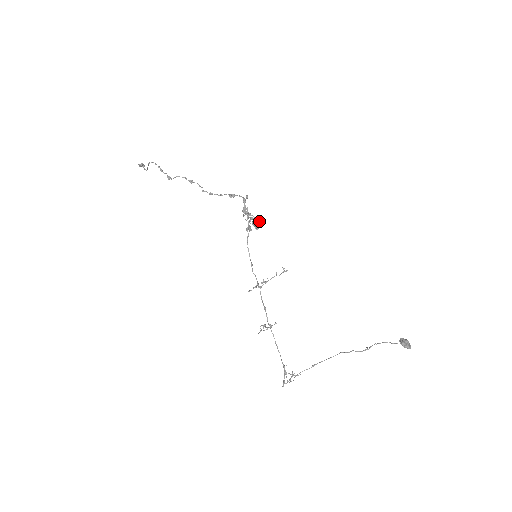
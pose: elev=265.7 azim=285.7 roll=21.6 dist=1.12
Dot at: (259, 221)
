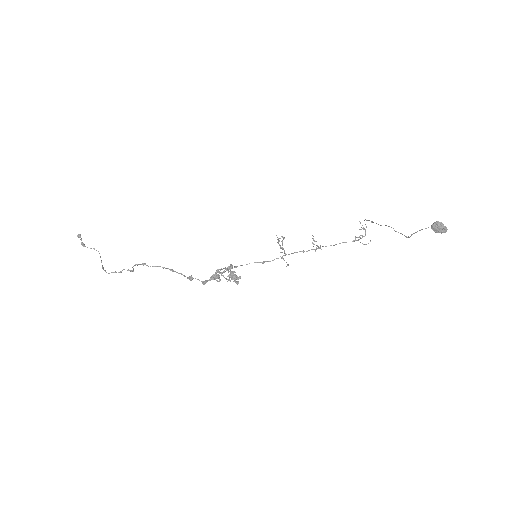
Dot at: (229, 268)
